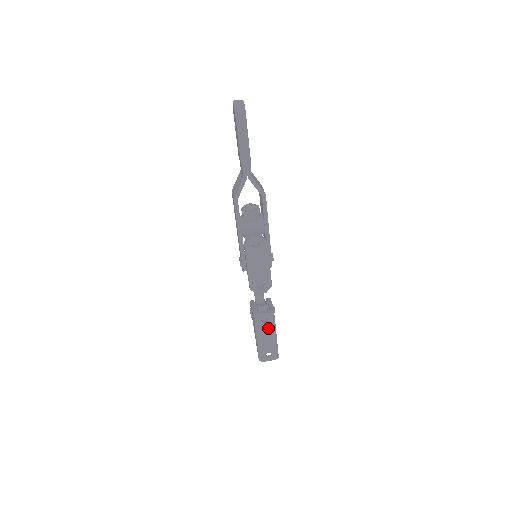
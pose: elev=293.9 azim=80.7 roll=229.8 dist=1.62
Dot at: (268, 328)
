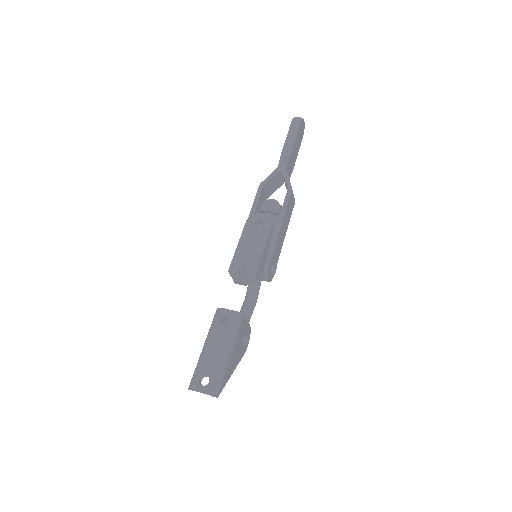
Dot at: (224, 334)
